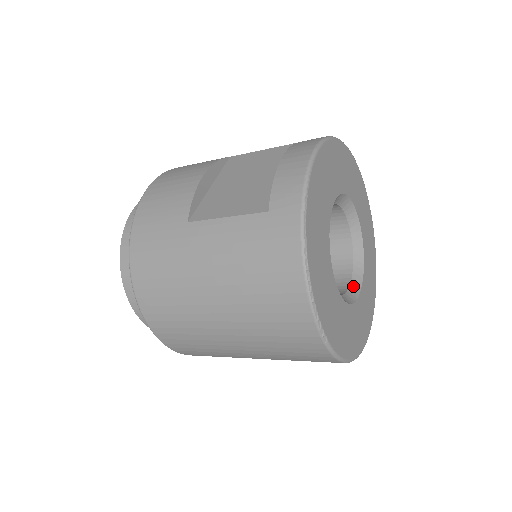
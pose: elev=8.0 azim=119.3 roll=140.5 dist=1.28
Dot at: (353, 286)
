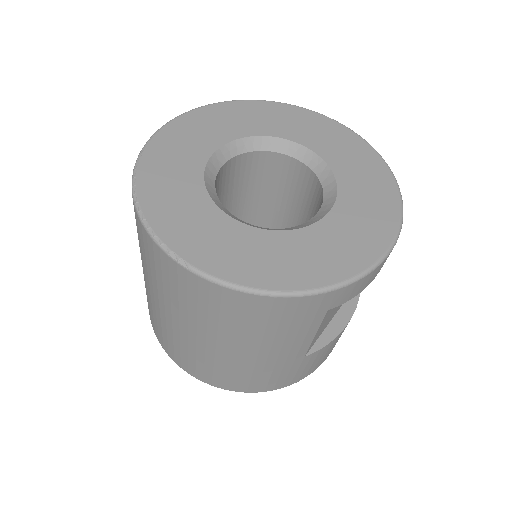
Dot at: (315, 218)
